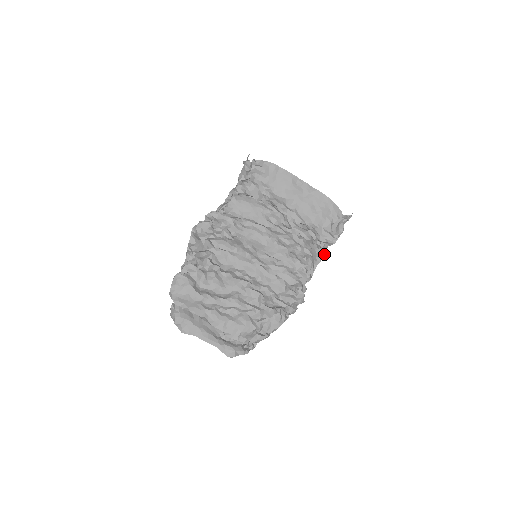
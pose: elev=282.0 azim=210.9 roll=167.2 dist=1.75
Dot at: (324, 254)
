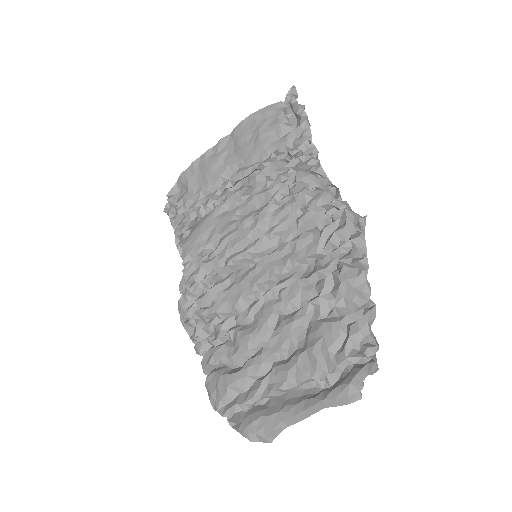
Dot at: (316, 151)
